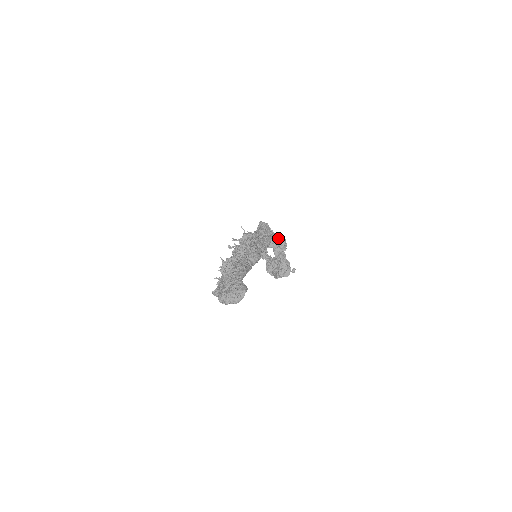
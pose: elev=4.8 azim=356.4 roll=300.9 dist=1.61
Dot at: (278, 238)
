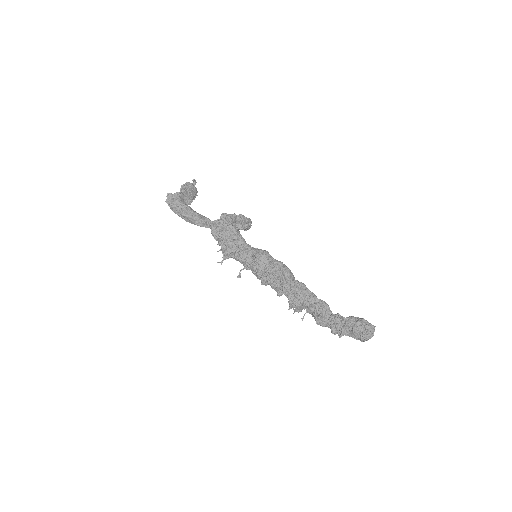
Dot at: (189, 192)
